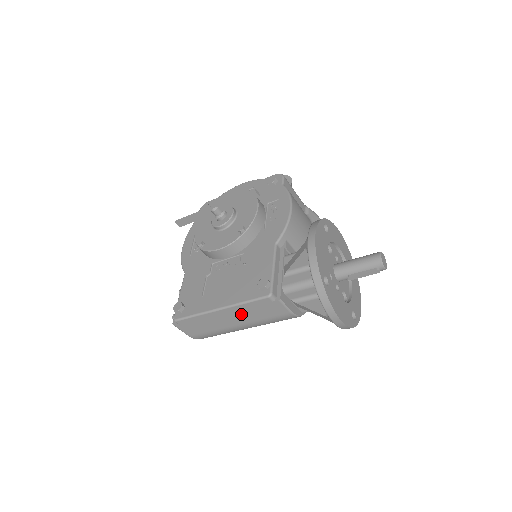
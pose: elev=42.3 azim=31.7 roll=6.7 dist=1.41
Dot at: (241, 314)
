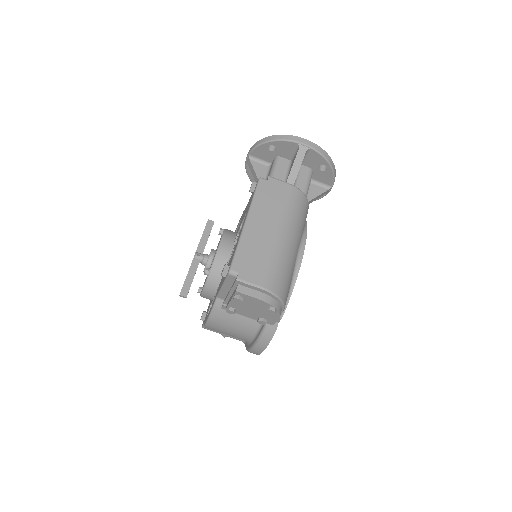
Dot at: (264, 214)
